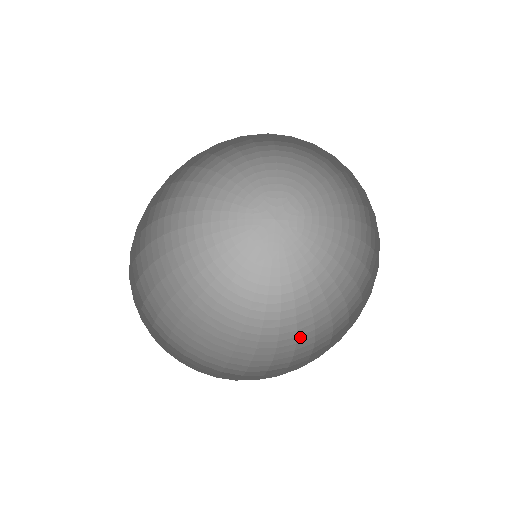
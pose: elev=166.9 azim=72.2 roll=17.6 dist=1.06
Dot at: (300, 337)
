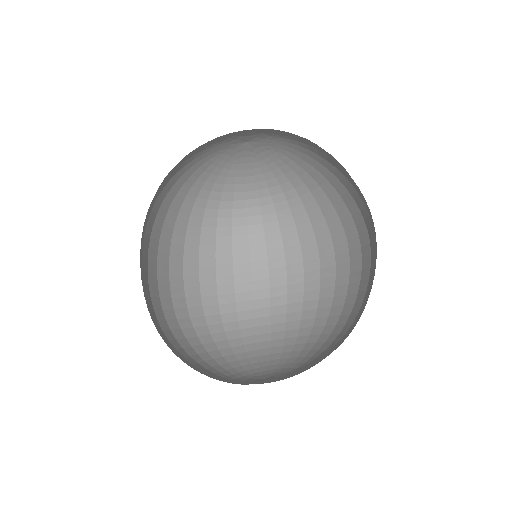
Dot at: (287, 249)
